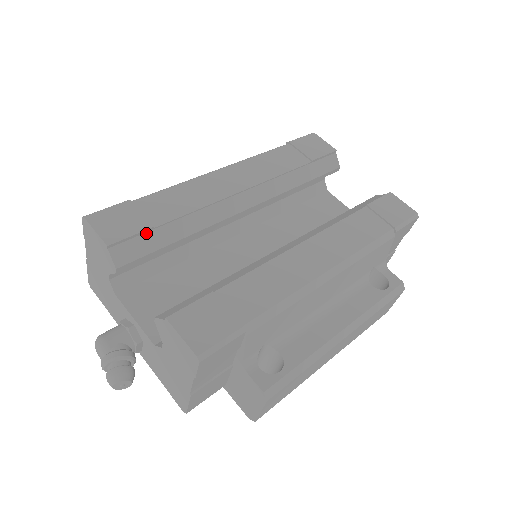
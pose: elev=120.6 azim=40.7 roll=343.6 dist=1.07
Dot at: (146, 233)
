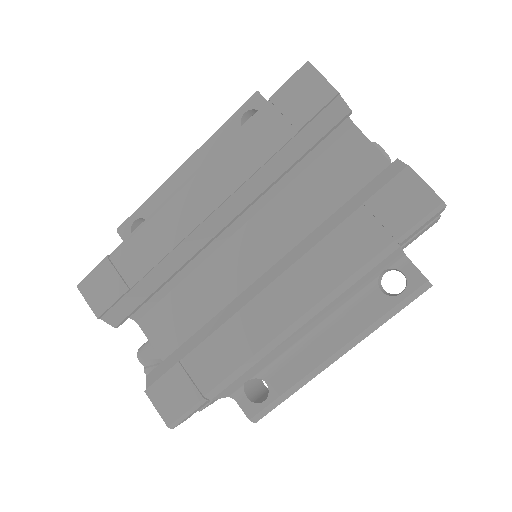
Dot at: (125, 295)
